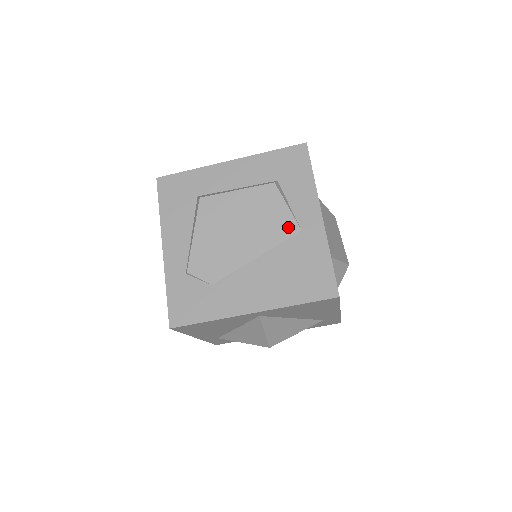
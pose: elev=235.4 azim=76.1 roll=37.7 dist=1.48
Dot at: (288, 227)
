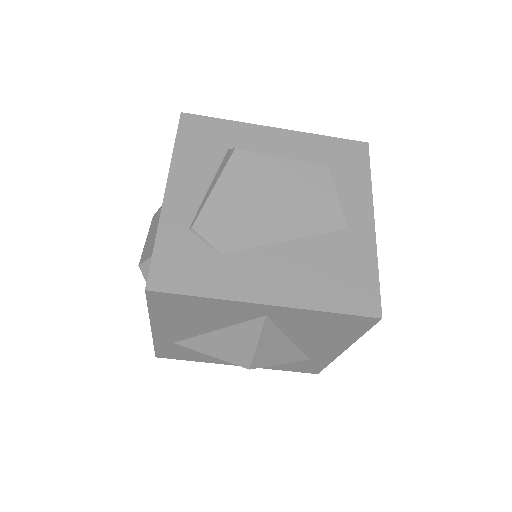
Dot at: (333, 219)
